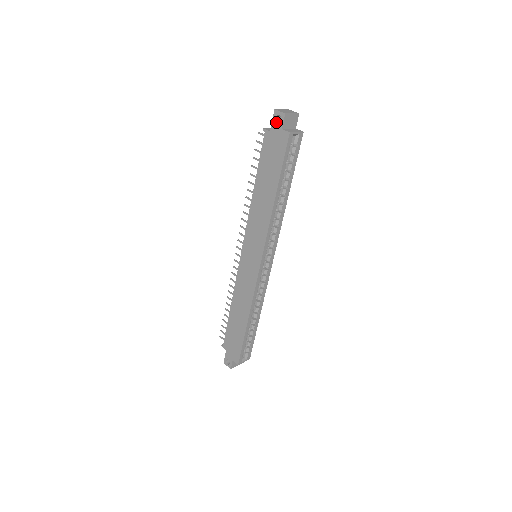
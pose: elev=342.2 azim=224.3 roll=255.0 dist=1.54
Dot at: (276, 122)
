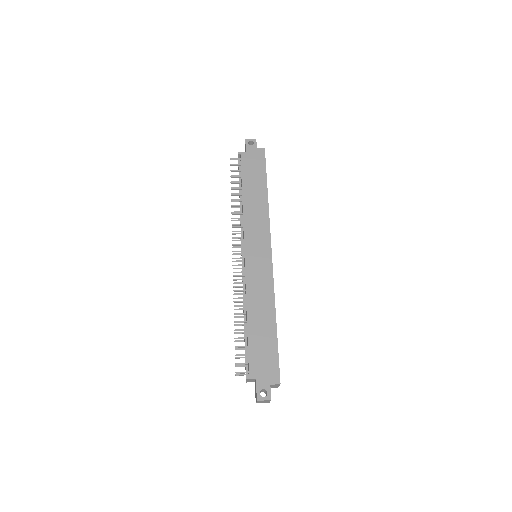
Dot at: (250, 145)
